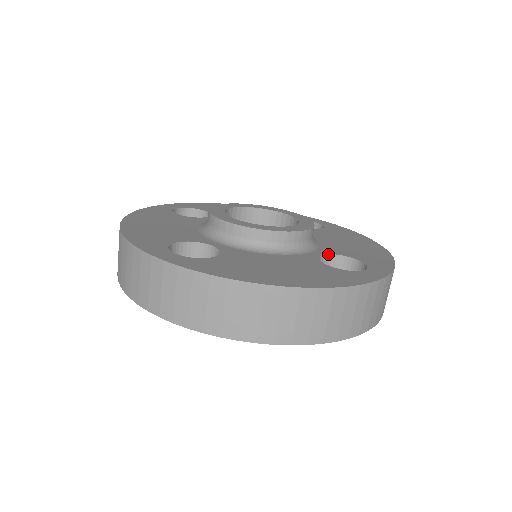
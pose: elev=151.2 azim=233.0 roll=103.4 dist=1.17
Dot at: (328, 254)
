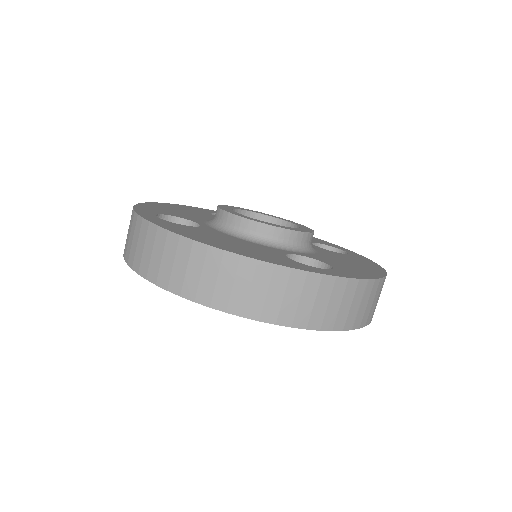
Dot at: (305, 256)
